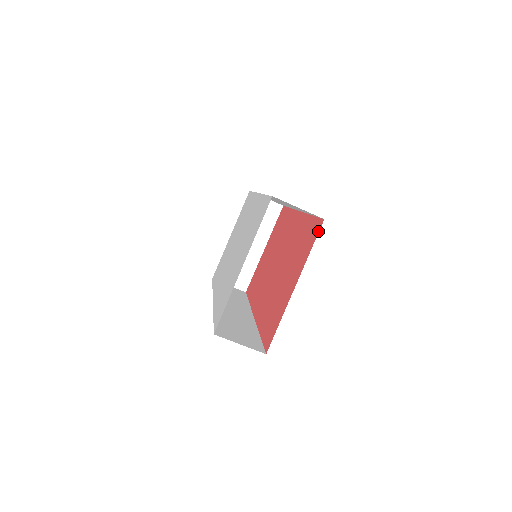
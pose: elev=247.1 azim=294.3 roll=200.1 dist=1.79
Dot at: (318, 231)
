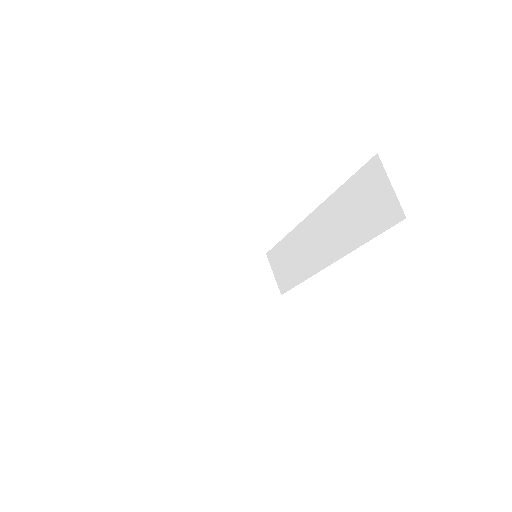
Dot at: occluded
